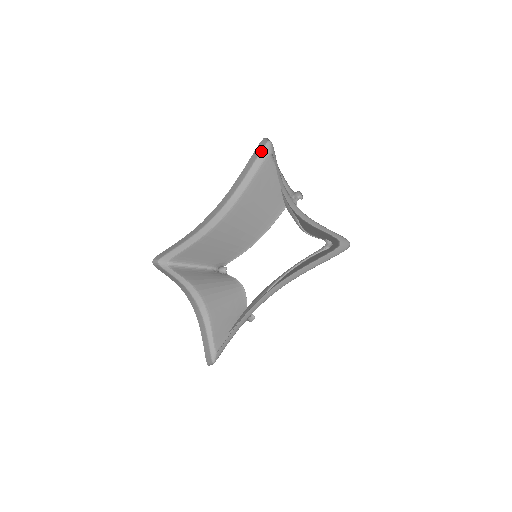
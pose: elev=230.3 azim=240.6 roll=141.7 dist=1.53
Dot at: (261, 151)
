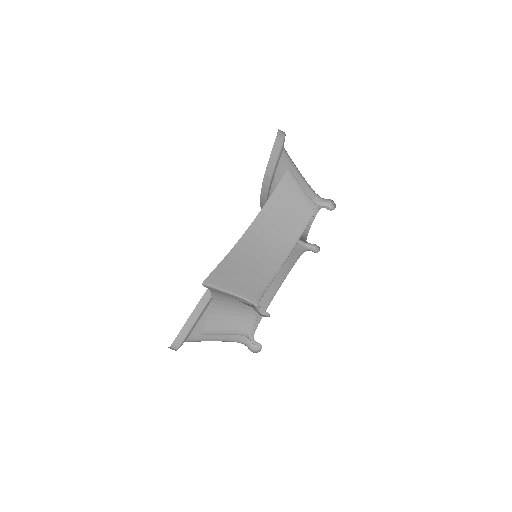
Dot at: occluded
